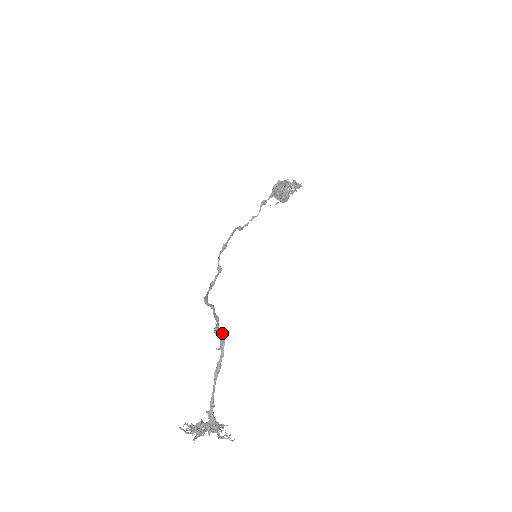
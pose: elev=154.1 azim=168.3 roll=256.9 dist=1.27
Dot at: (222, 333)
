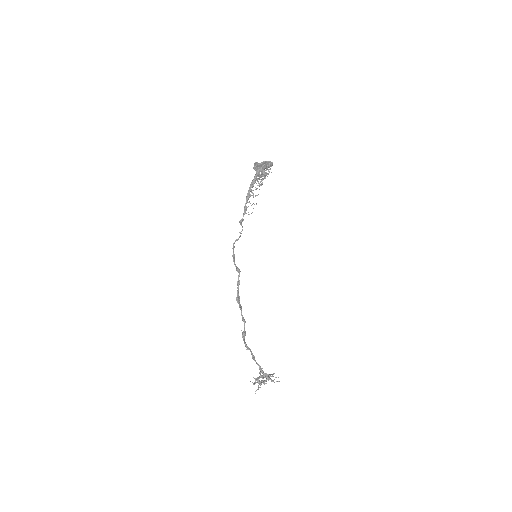
Dot at: (244, 343)
